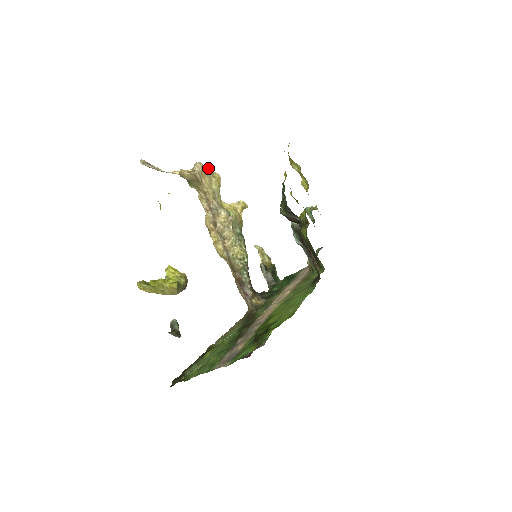
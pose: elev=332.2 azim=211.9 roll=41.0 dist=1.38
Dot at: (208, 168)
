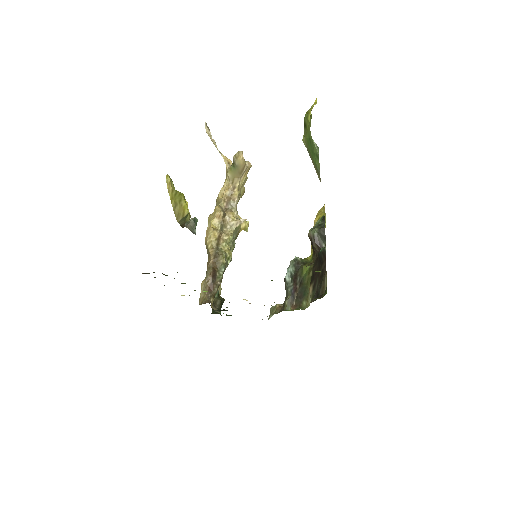
Dot at: occluded
